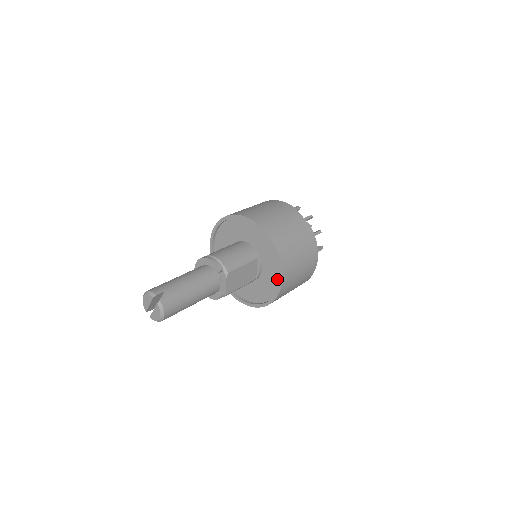
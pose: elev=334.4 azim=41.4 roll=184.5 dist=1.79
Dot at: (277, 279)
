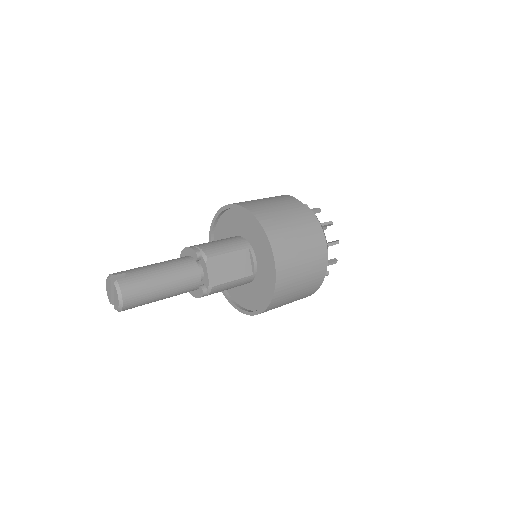
Dot at: occluded
